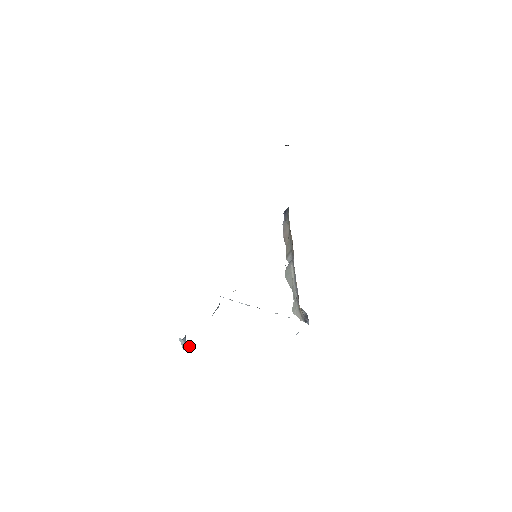
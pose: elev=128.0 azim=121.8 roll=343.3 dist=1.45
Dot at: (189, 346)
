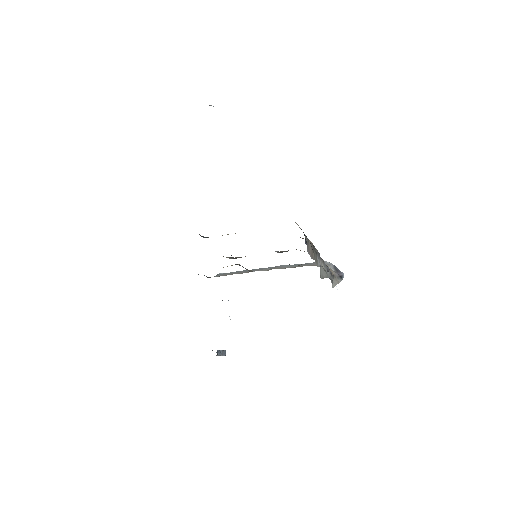
Dot at: (223, 351)
